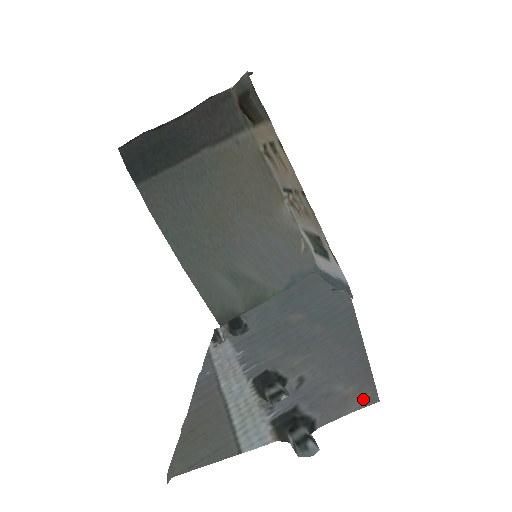
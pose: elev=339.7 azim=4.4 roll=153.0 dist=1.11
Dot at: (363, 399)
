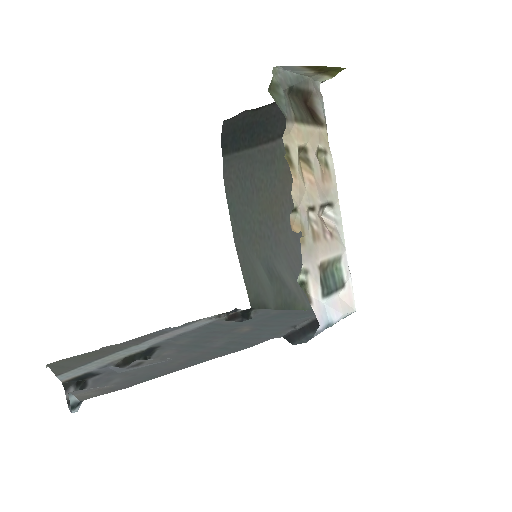
Dot at: (90, 394)
